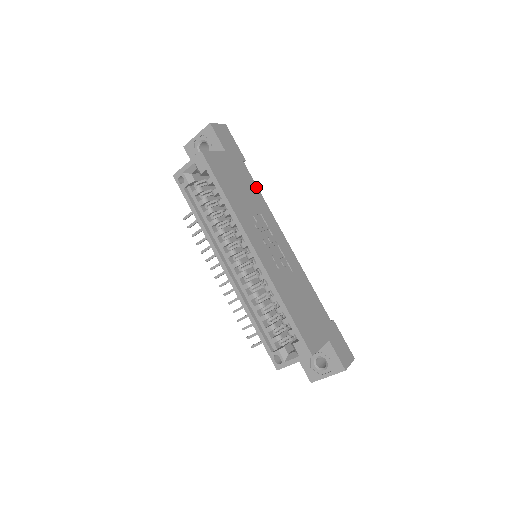
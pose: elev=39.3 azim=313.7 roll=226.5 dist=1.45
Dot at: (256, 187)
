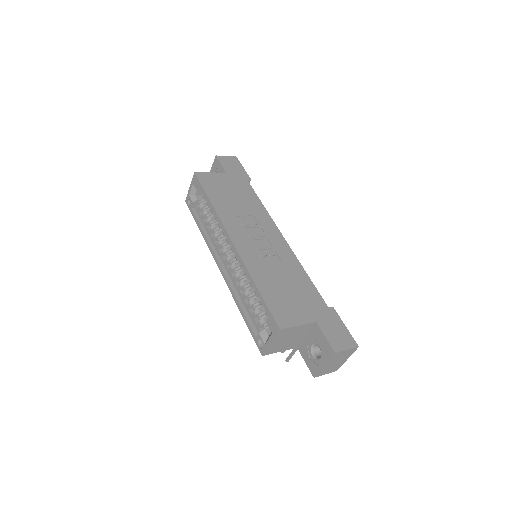
Dot at: (256, 197)
